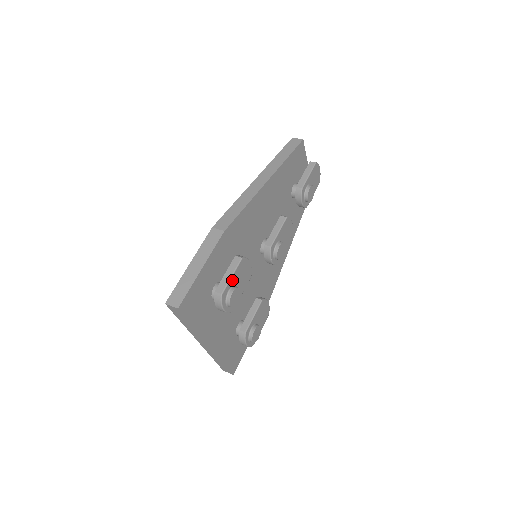
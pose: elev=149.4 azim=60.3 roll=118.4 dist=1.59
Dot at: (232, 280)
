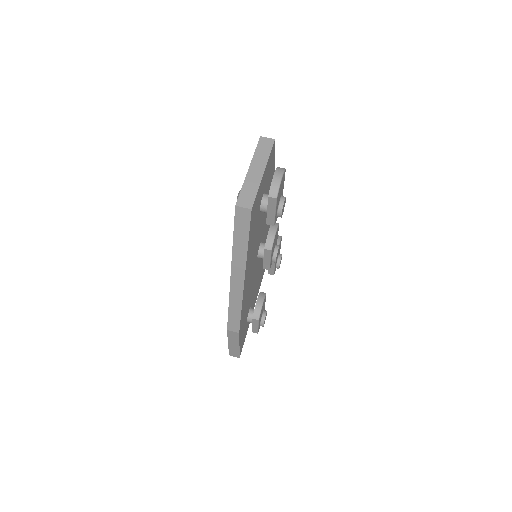
Dot at: (259, 325)
